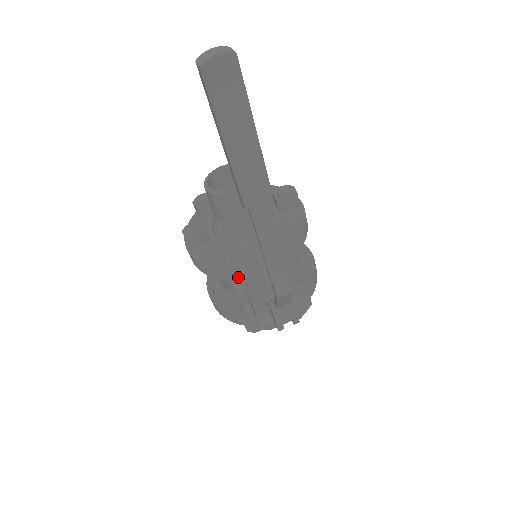
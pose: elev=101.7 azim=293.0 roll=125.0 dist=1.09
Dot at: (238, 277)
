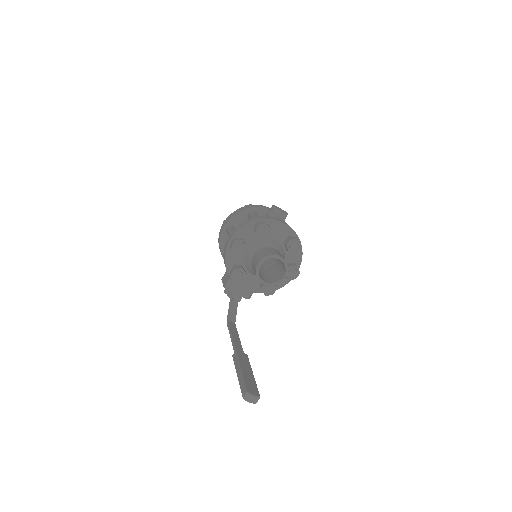
Dot at: occluded
